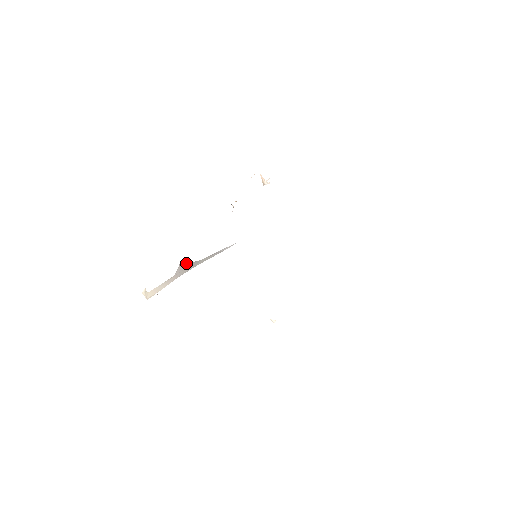
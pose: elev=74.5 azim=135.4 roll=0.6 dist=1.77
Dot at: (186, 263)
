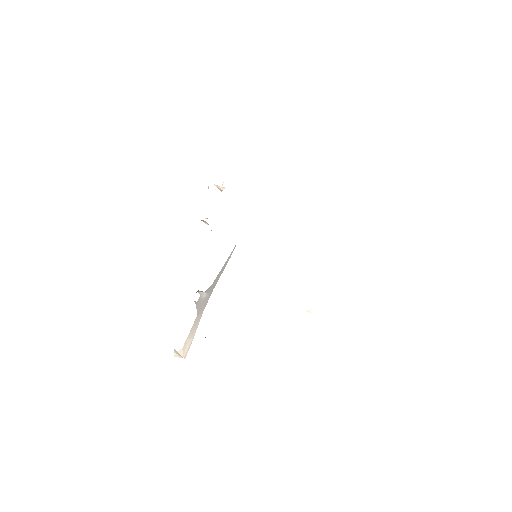
Dot at: (200, 296)
